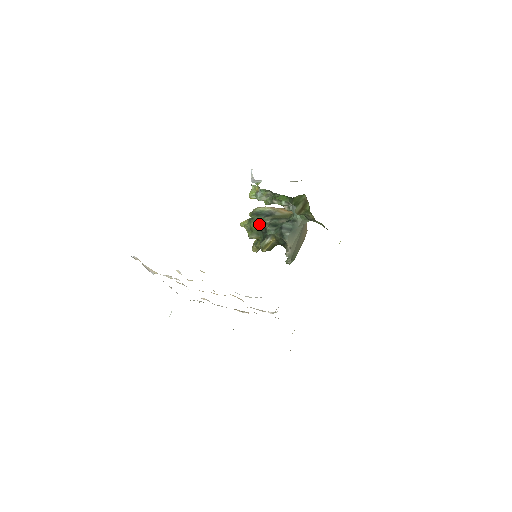
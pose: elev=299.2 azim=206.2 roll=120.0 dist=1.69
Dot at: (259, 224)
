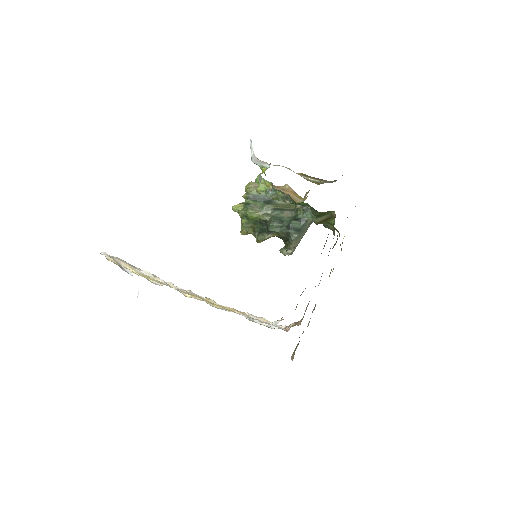
Dot at: (258, 214)
